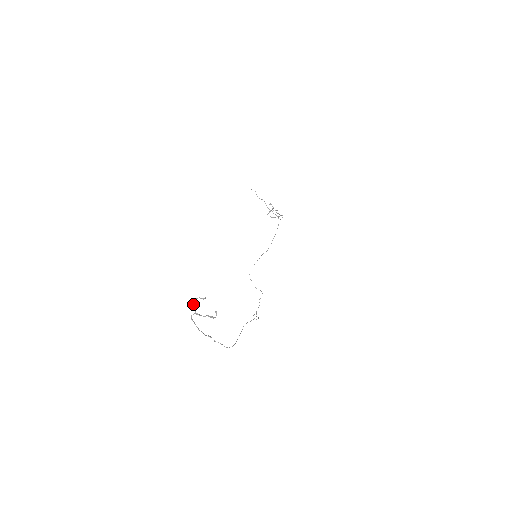
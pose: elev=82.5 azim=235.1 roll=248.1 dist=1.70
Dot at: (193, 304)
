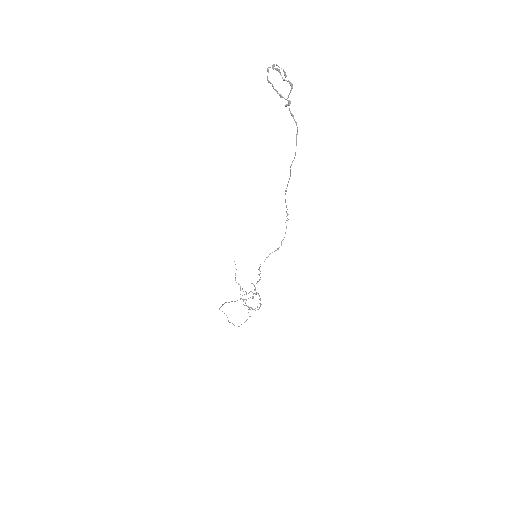
Dot at: (273, 65)
